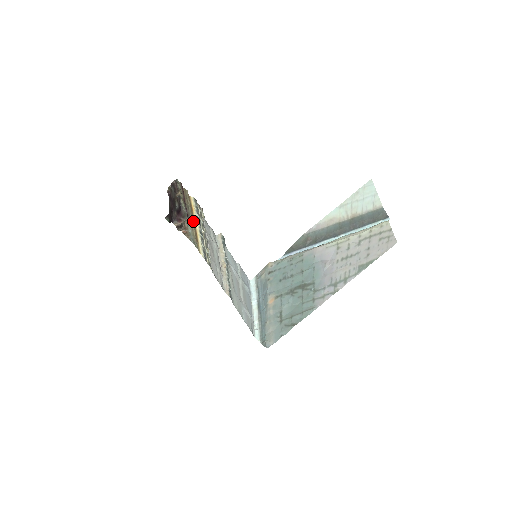
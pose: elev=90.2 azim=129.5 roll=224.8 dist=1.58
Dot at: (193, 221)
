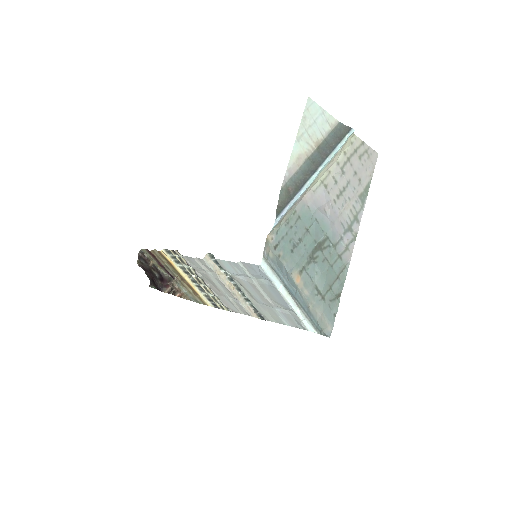
Dot at: (180, 276)
